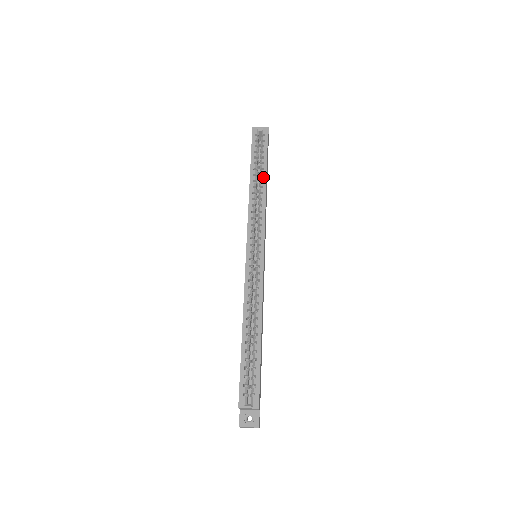
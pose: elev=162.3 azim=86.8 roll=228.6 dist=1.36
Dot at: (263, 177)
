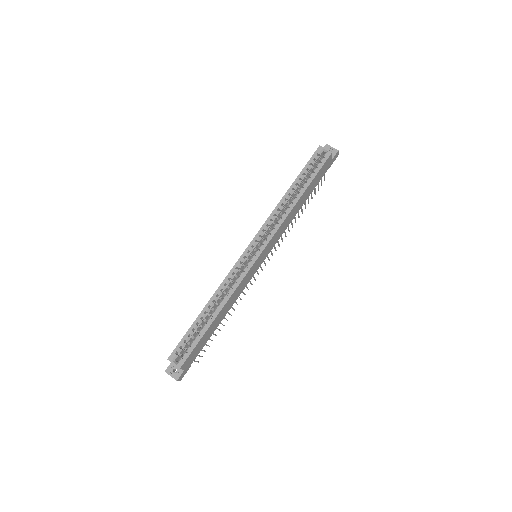
Dot at: (298, 195)
